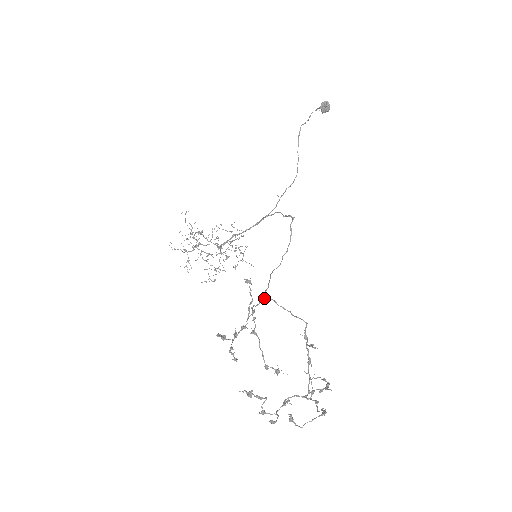
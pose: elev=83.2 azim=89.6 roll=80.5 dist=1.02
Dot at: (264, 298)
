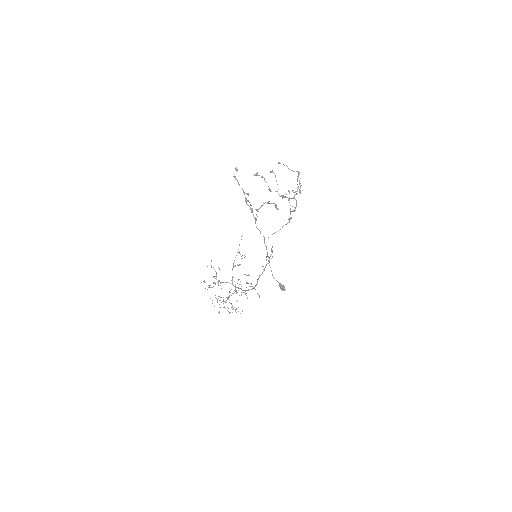
Dot at: (263, 236)
